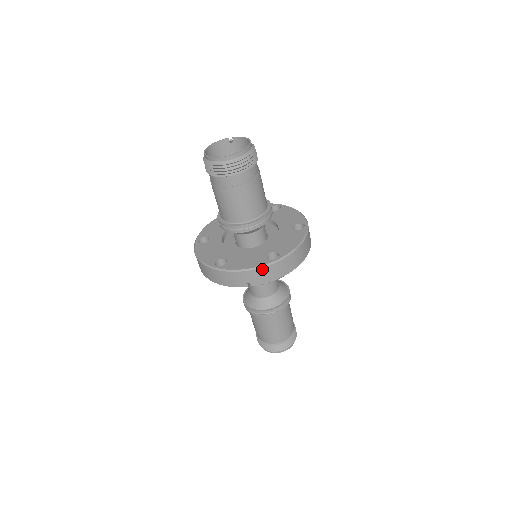
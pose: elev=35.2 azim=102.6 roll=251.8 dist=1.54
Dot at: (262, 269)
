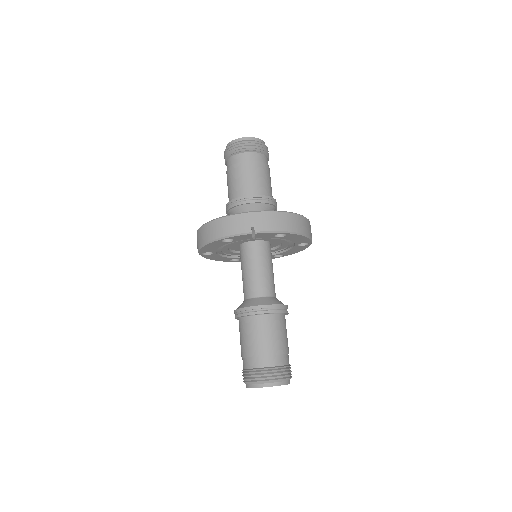
Dot at: (268, 213)
